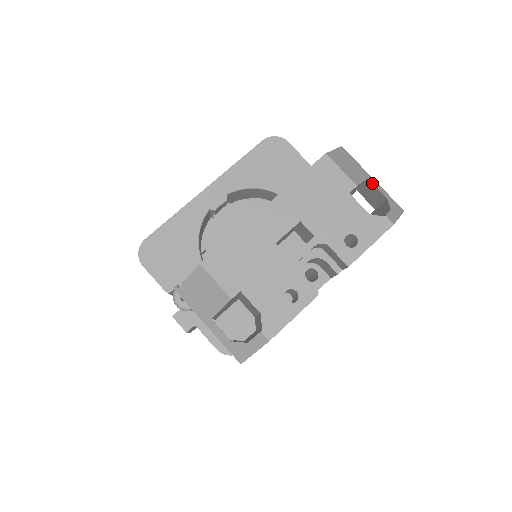
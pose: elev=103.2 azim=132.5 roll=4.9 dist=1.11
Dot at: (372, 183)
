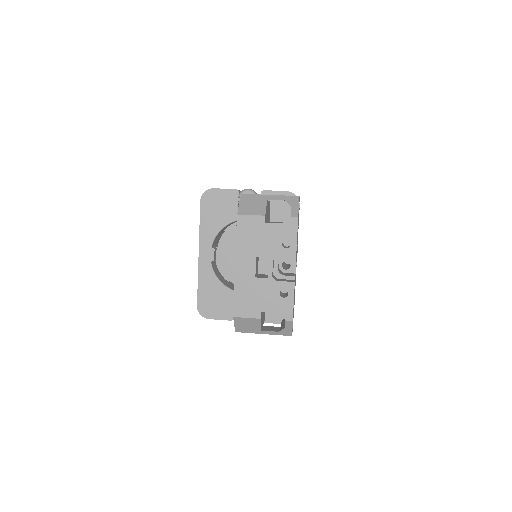
Dot at: occluded
